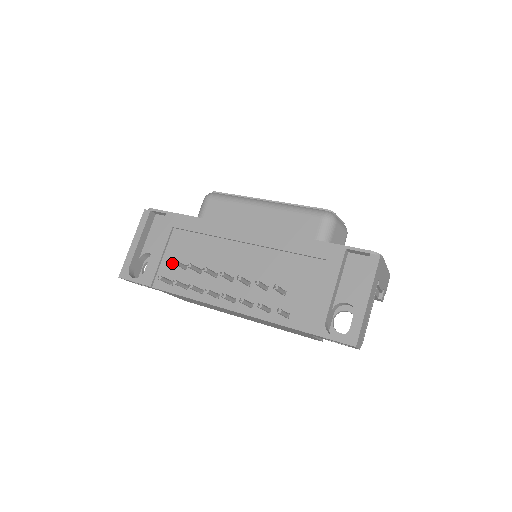
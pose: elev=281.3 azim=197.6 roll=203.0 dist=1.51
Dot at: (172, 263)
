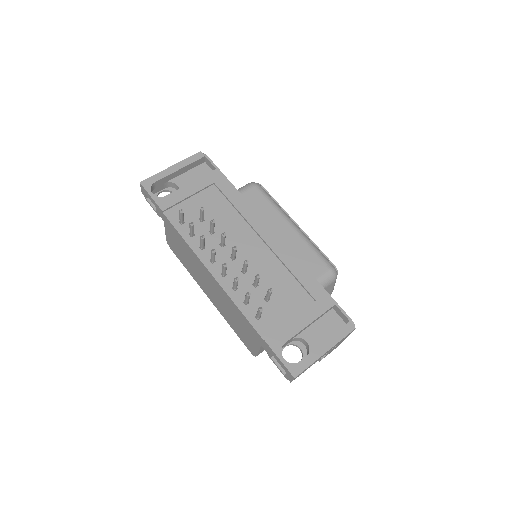
Dot at: (193, 208)
